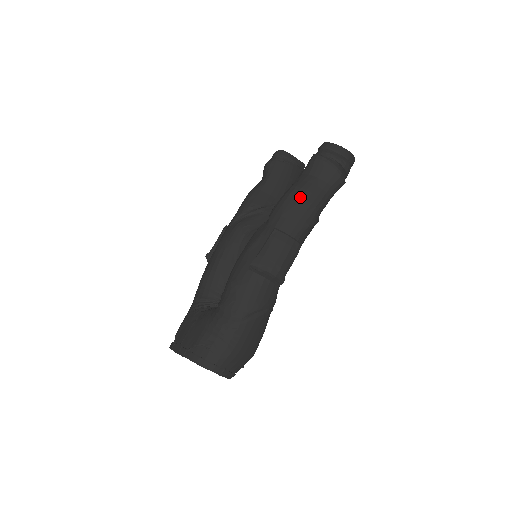
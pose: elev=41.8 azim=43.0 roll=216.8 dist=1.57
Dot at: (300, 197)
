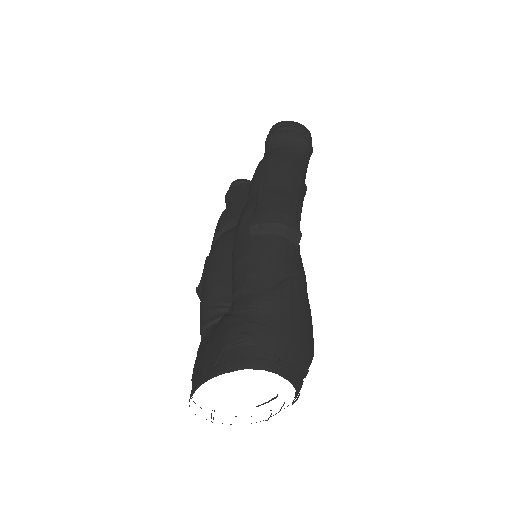
Dot at: (272, 162)
